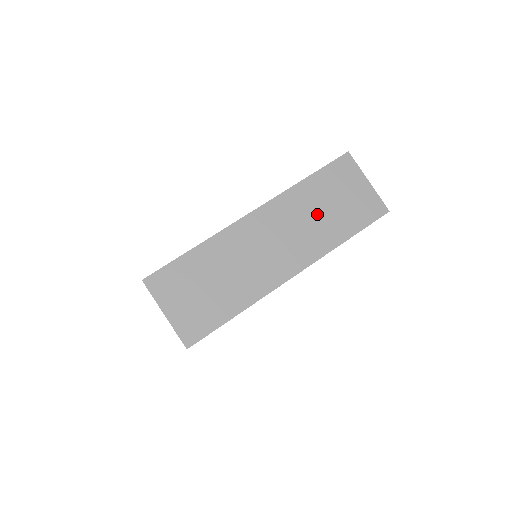
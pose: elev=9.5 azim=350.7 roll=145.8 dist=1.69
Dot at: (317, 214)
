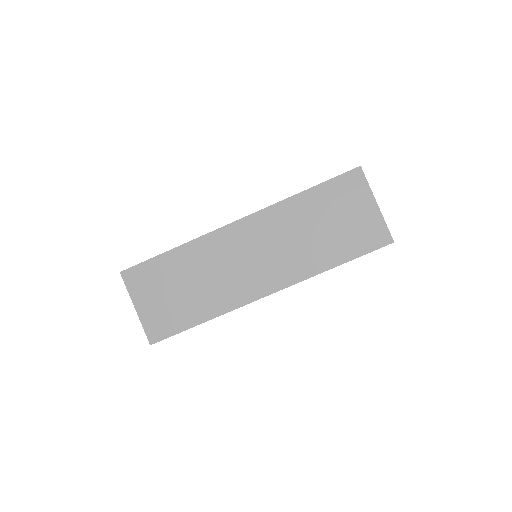
Dot at: (307, 233)
